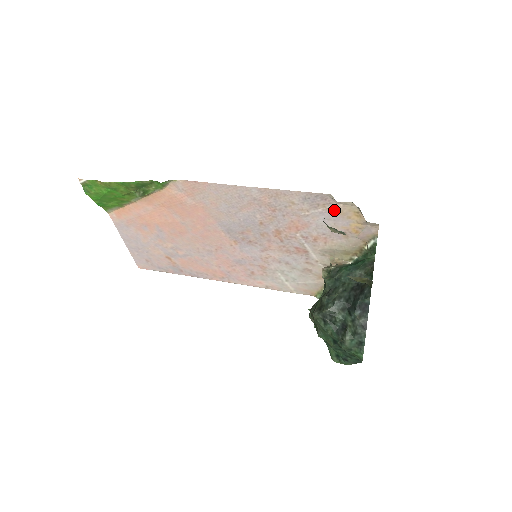
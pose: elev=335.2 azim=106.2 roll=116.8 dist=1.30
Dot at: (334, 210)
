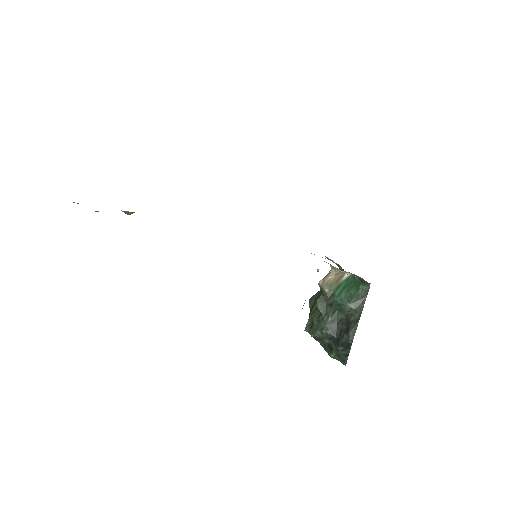
Dot at: occluded
